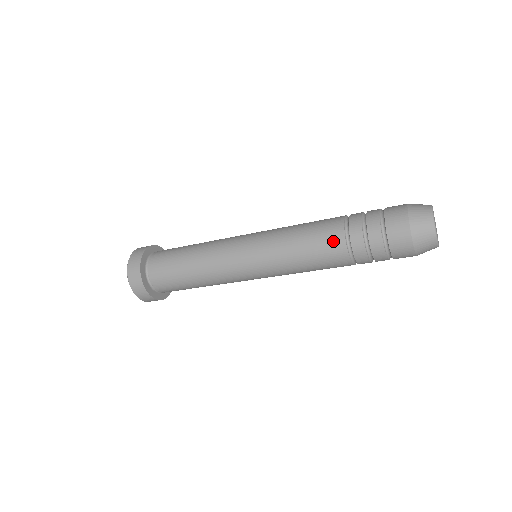
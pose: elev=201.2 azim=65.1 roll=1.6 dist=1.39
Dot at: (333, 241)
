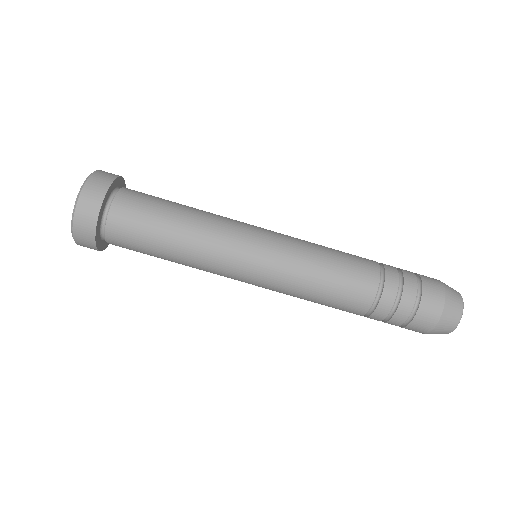
Dot at: (366, 260)
